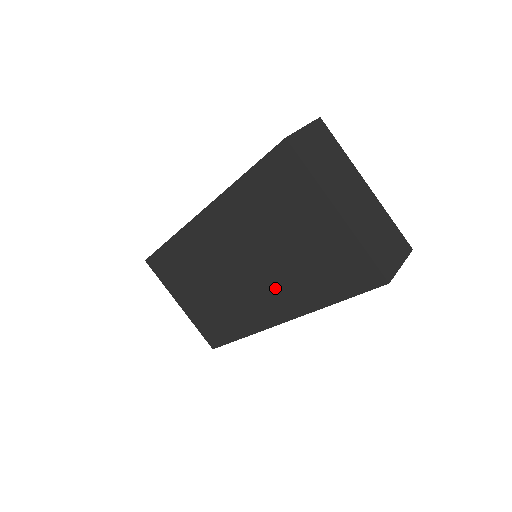
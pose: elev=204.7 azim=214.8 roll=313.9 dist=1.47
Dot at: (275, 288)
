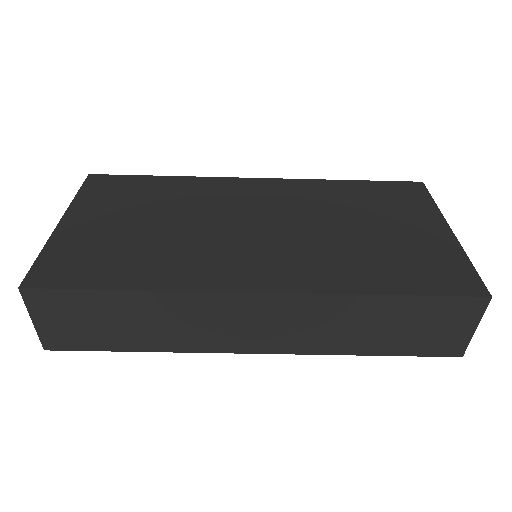
Dot at: (297, 255)
